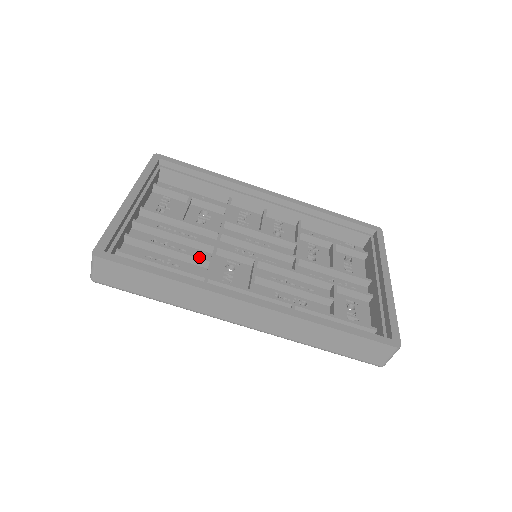
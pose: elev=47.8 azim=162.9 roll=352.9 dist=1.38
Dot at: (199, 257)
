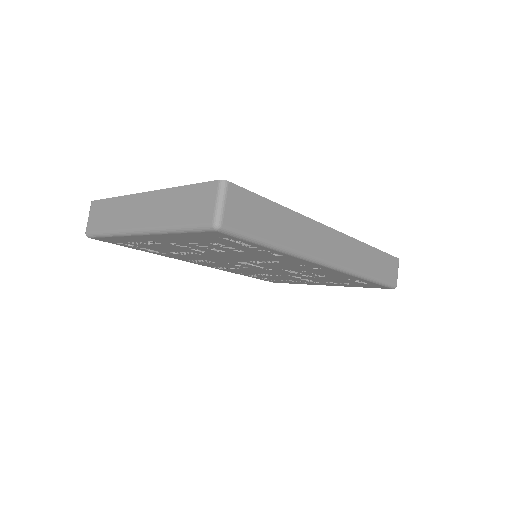
Dot at: occluded
